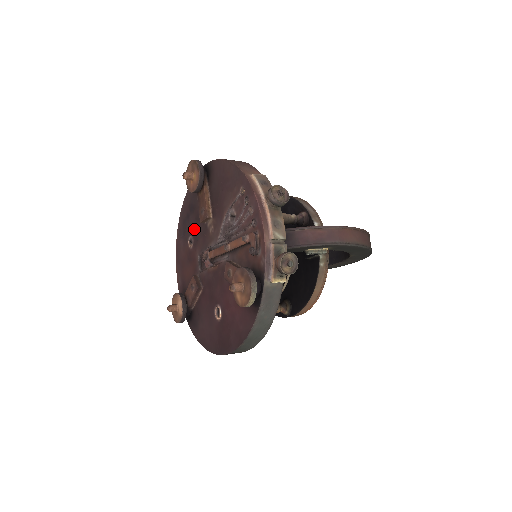
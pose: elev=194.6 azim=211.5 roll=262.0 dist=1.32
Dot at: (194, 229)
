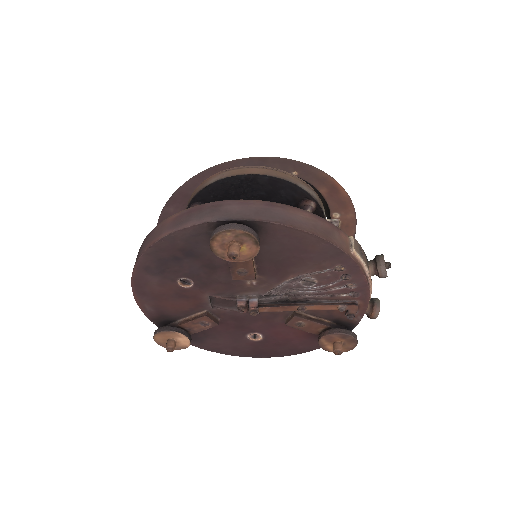
Dot at: (198, 274)
